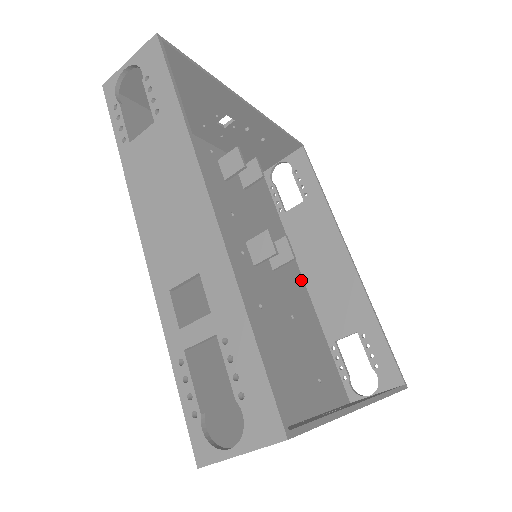
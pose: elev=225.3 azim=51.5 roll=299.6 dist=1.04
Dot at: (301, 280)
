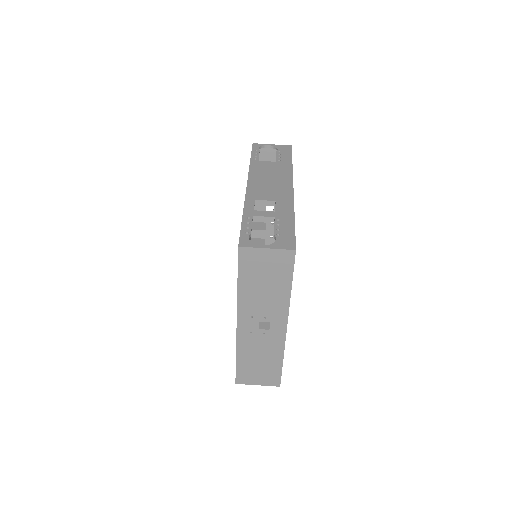
Dot at: occluded
